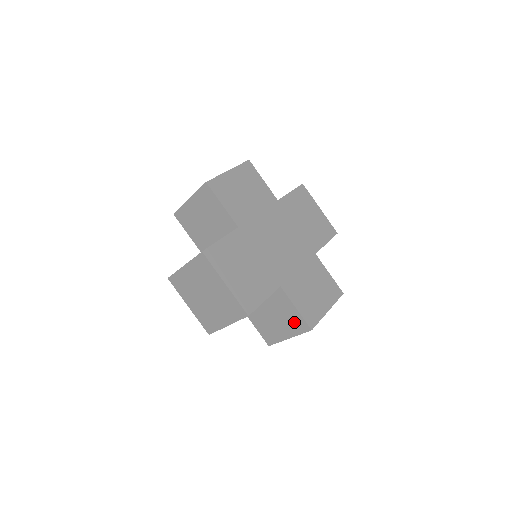
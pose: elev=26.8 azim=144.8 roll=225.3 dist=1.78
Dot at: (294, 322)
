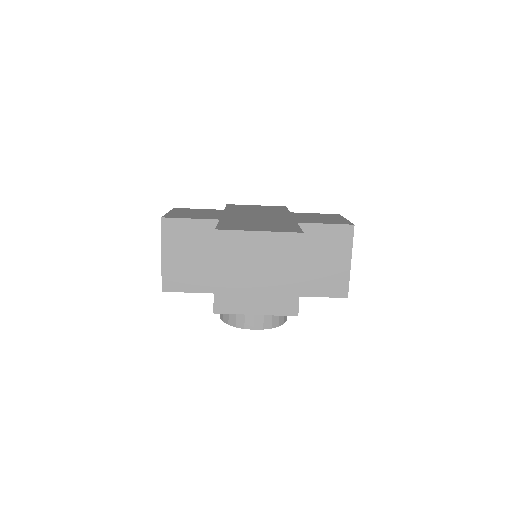
Dot at: occluded
